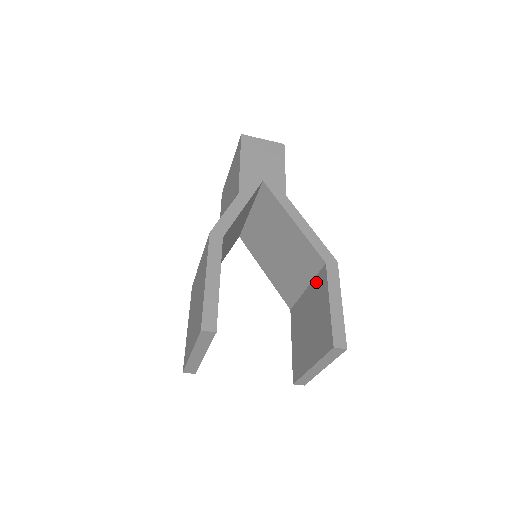
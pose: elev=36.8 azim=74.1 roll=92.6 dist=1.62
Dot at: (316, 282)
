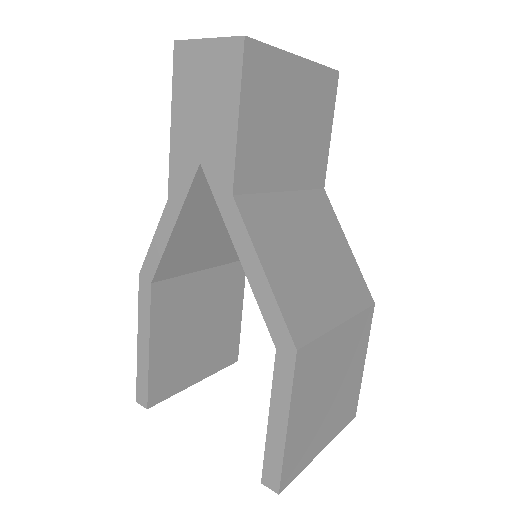
Dot at: occluded
